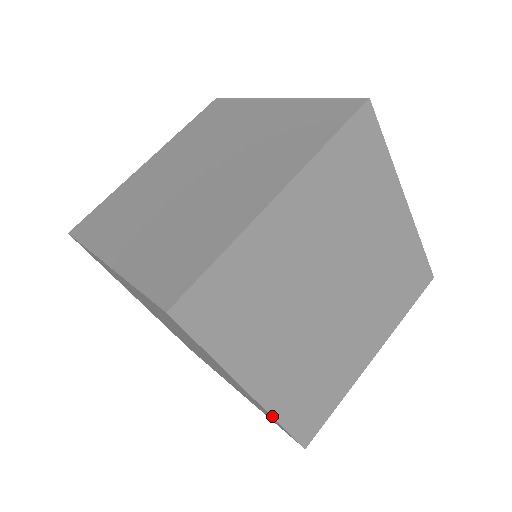
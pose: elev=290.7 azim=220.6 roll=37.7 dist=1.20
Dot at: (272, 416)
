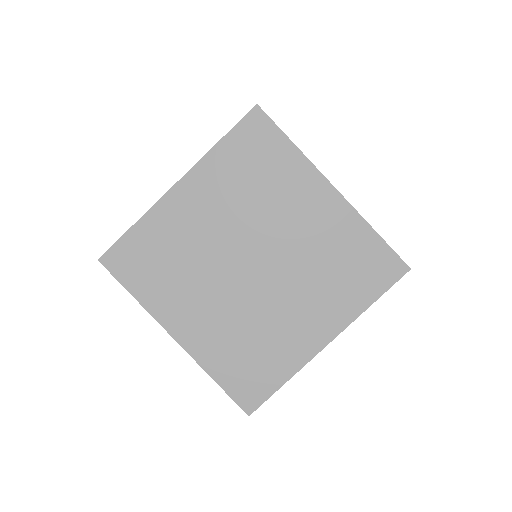
Dot at: (202, 367)
